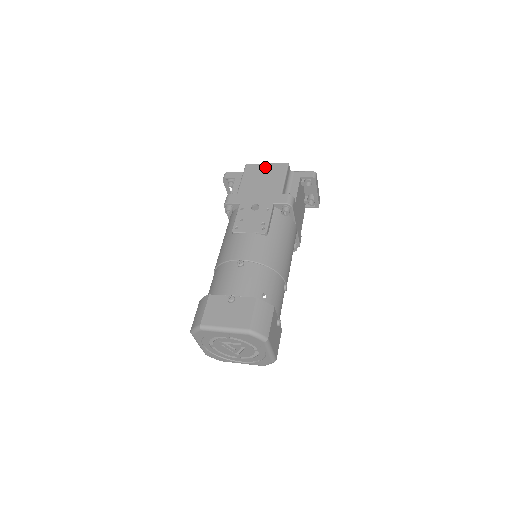
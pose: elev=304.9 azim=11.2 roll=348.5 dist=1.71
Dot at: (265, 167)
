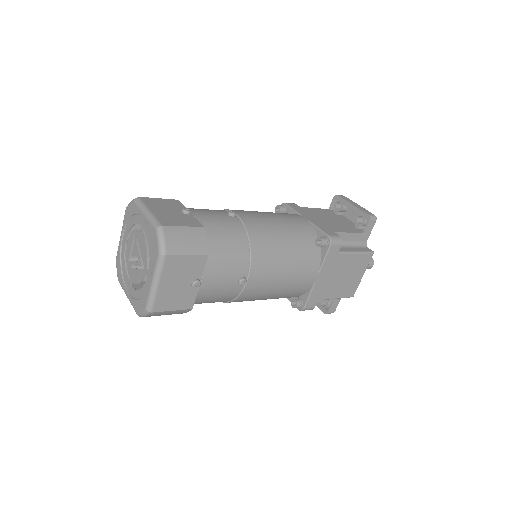
Dot at: occluded
